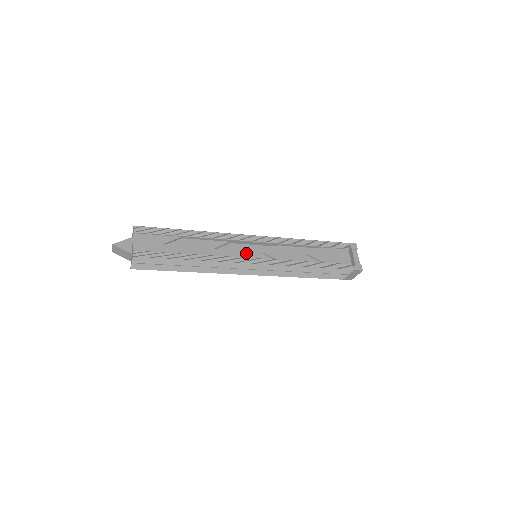
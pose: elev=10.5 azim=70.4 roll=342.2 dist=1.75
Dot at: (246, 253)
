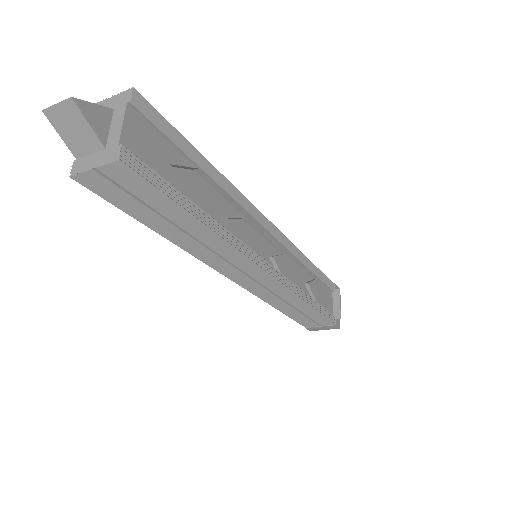
Dot at: (255, 247)
